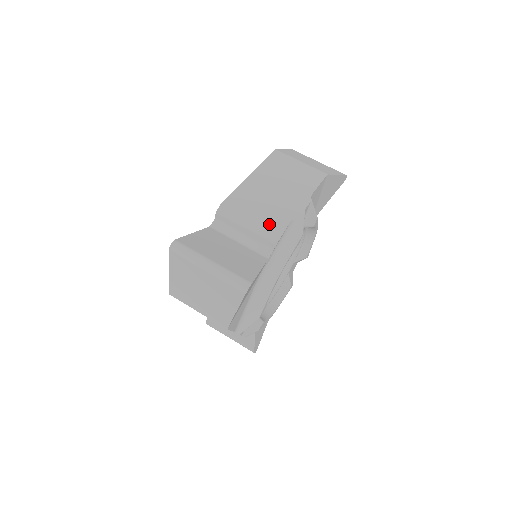
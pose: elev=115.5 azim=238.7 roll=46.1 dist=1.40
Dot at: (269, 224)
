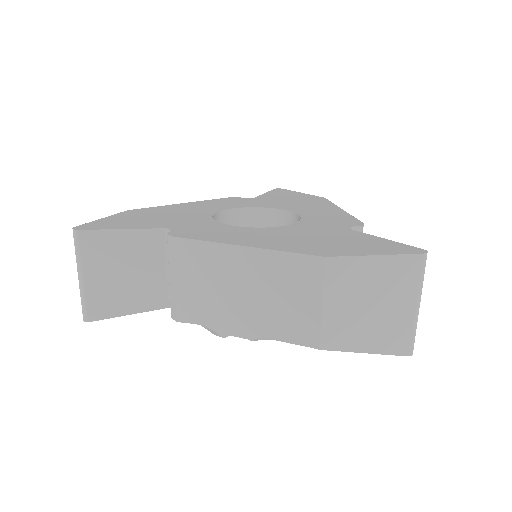
Dot at: (182, 303)
